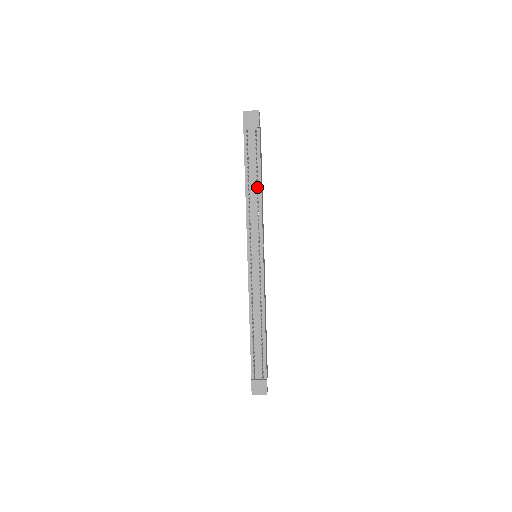
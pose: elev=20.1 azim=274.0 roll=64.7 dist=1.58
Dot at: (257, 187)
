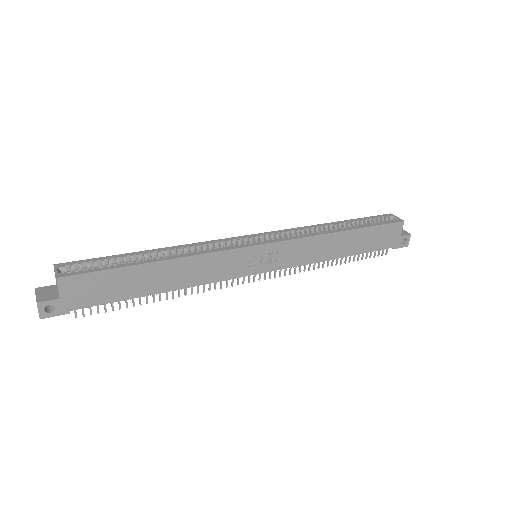
Dot at: (163, 289)
